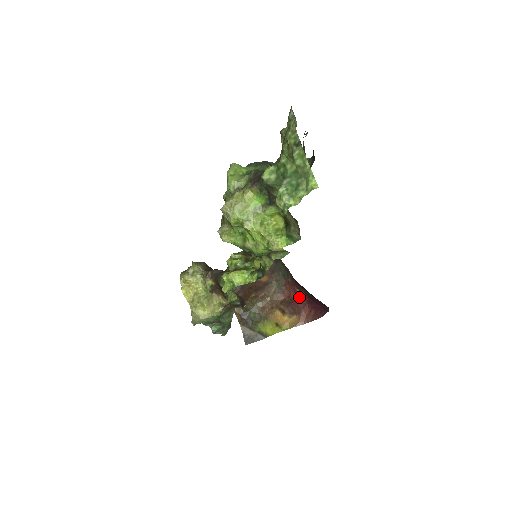
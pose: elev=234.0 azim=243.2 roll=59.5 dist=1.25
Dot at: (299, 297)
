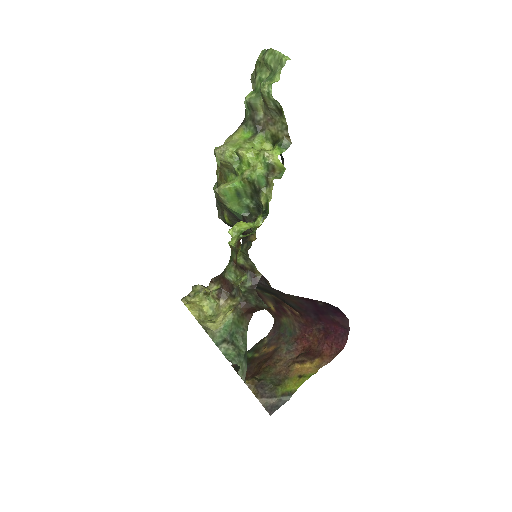
Dot at: (314, 343)
